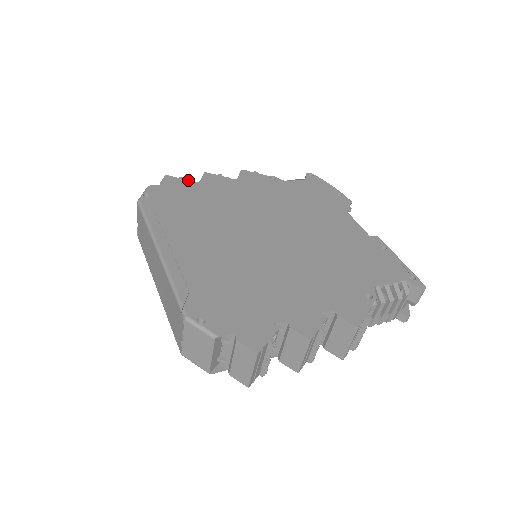
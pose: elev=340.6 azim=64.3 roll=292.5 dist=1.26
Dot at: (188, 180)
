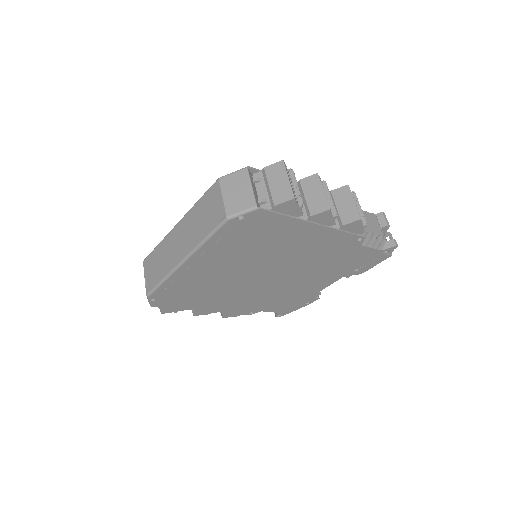
Dot at: occluded
